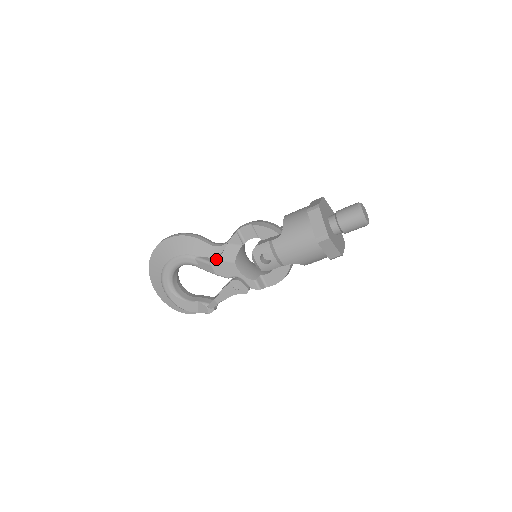
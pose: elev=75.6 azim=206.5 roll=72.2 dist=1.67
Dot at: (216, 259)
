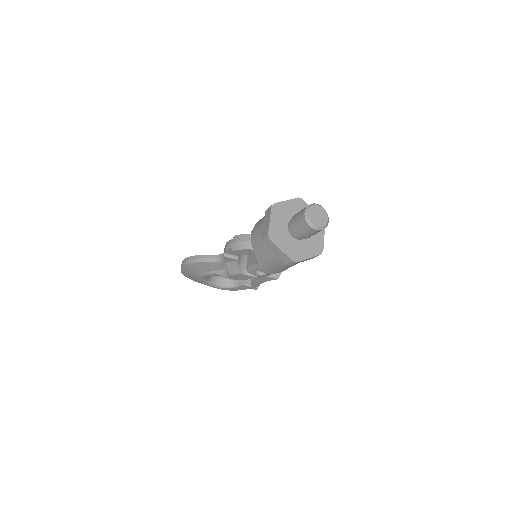
Dot at: (227, 273)
